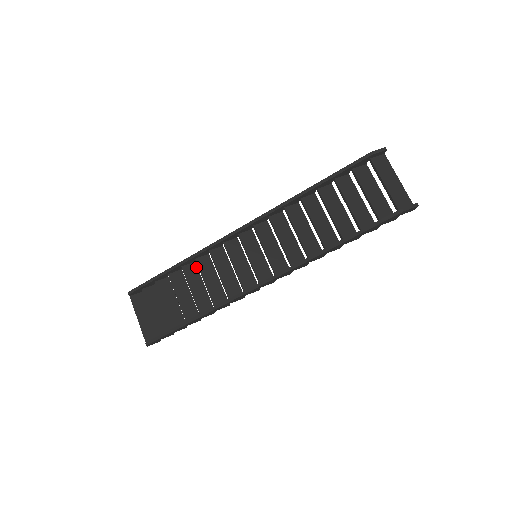
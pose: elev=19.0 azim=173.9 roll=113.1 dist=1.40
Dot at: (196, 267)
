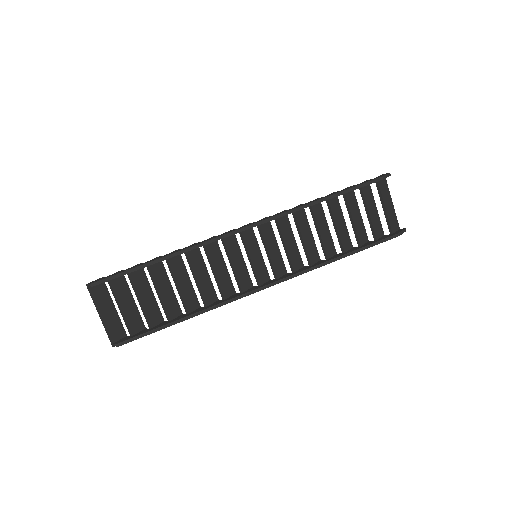
Dot at: (181, 259)
